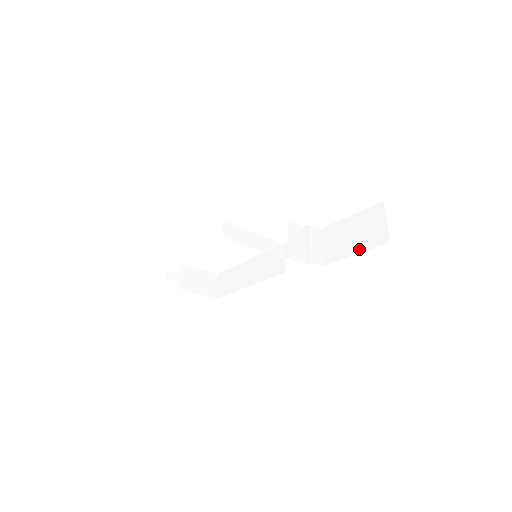
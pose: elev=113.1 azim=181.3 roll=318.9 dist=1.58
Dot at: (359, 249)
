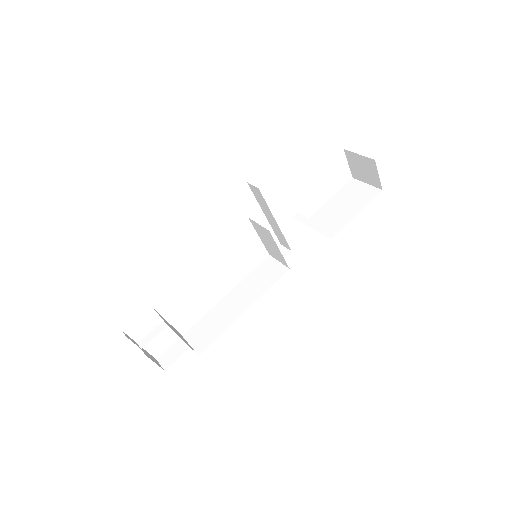
Dot at: (358, 209)
